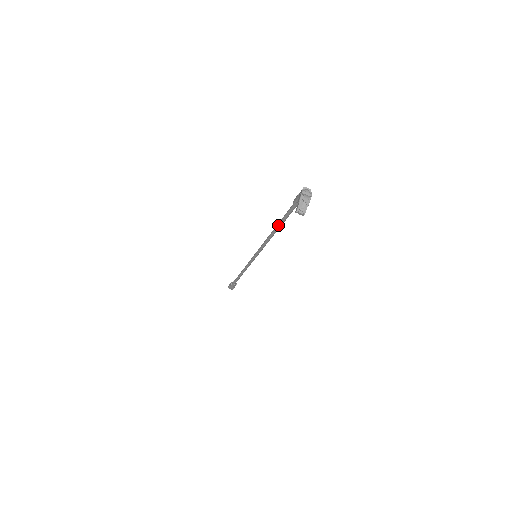
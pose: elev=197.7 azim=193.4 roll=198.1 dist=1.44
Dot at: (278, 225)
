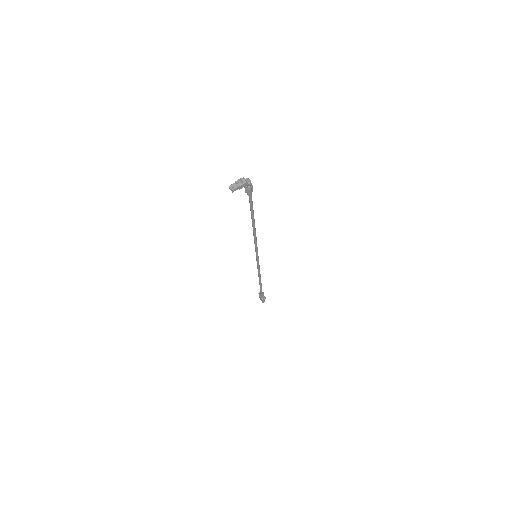
Dot at: (251, 218)
